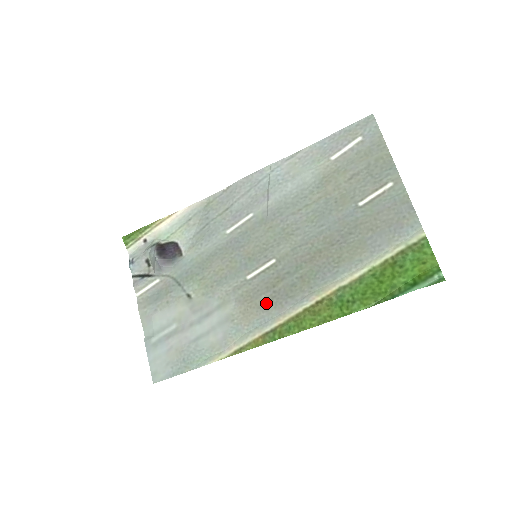
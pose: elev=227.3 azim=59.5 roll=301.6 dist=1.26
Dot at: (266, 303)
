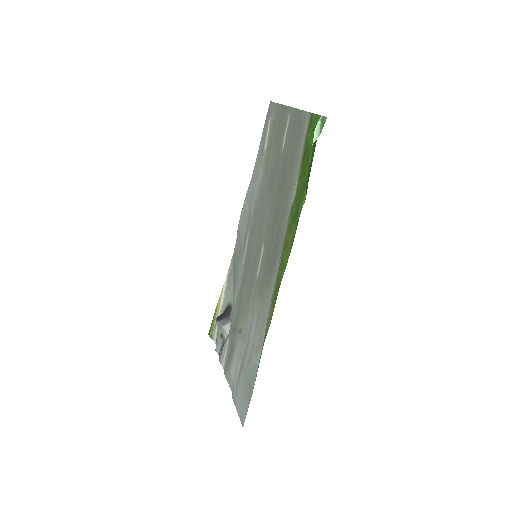
Dot at: (269, 279)
